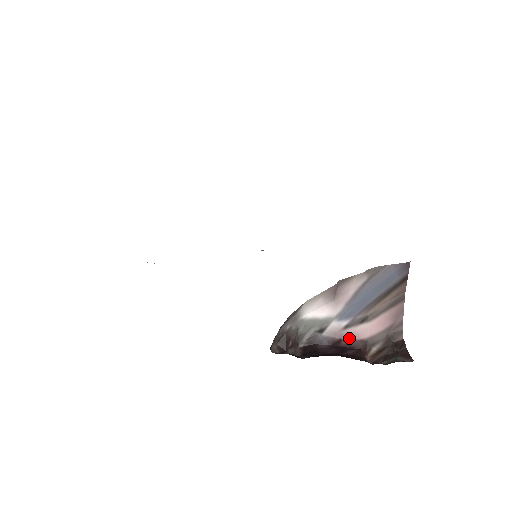
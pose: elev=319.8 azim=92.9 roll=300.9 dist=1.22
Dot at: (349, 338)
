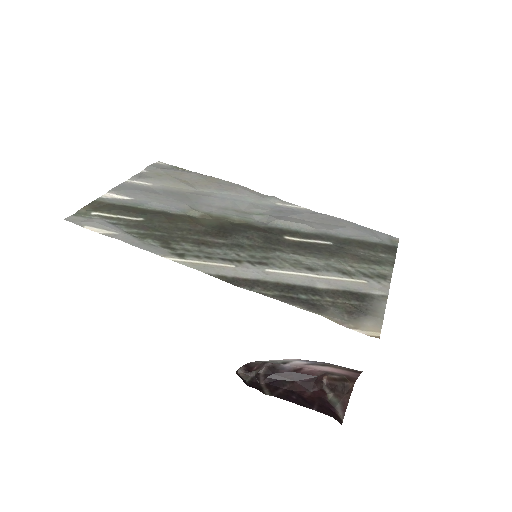
Dot at: (310, 368)
